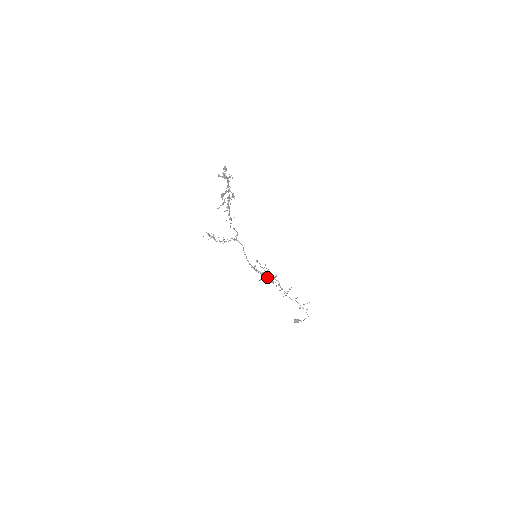
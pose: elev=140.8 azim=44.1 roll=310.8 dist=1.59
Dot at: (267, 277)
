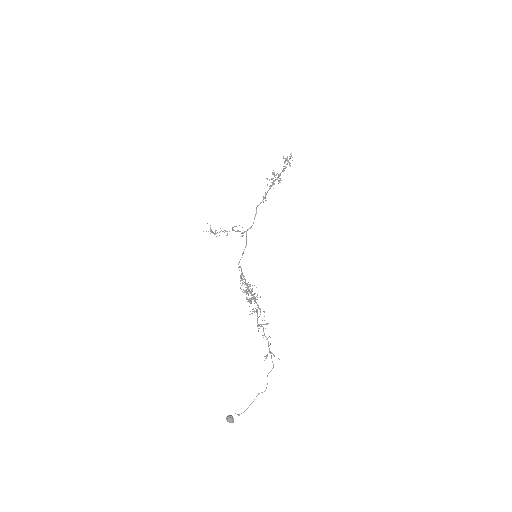
Dot at: occluded
